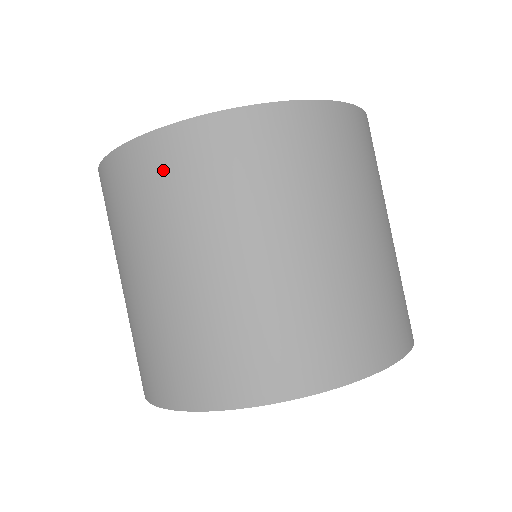
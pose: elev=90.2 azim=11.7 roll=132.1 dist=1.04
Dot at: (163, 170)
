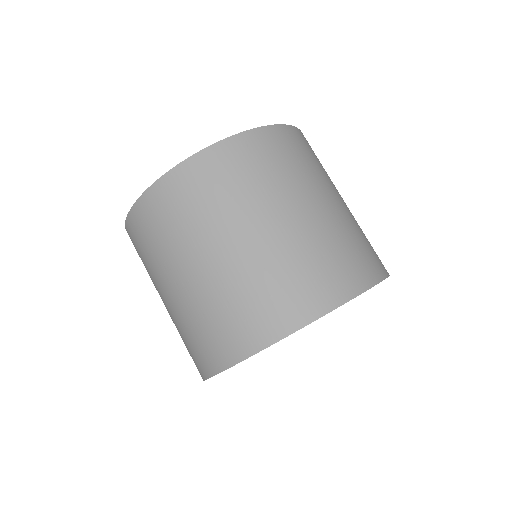
Dot at: (145, 228)
